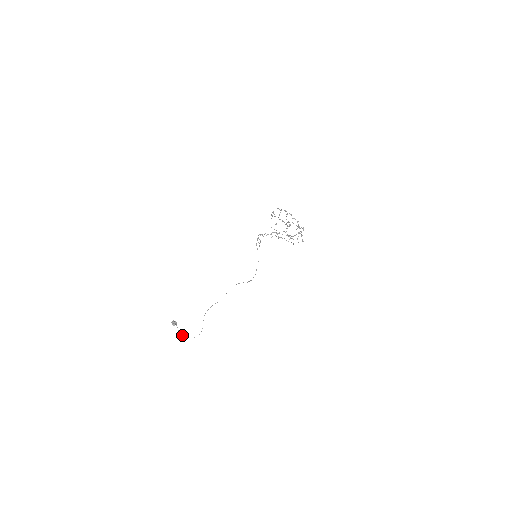
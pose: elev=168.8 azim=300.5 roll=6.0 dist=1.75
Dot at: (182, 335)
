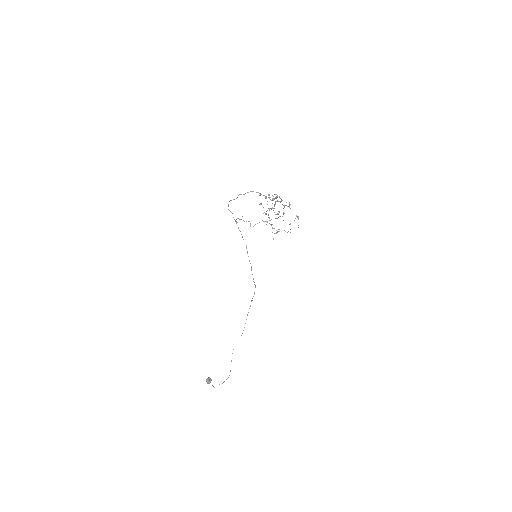
Dot at: (214, 387)
